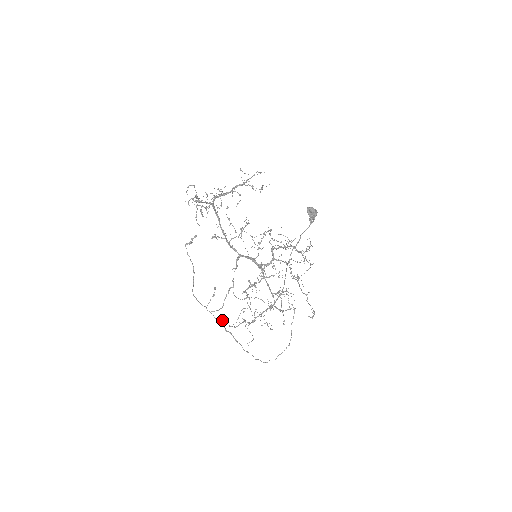
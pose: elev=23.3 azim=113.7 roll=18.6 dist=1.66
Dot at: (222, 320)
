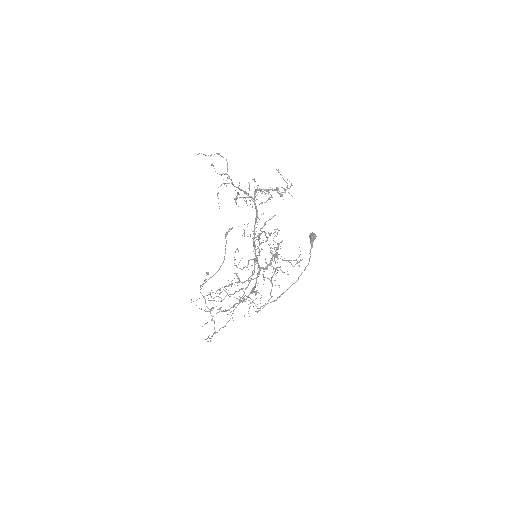
Dot at: (211, 309)
